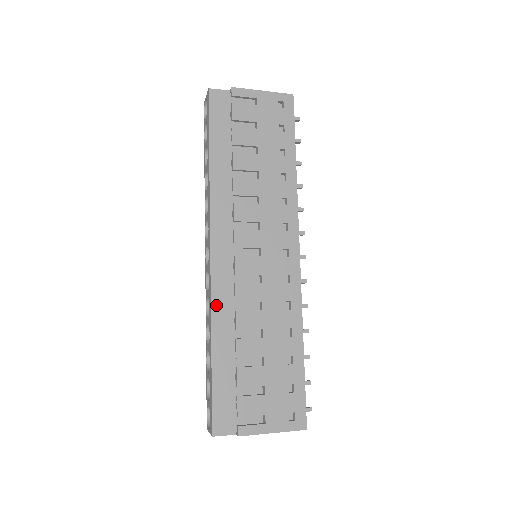
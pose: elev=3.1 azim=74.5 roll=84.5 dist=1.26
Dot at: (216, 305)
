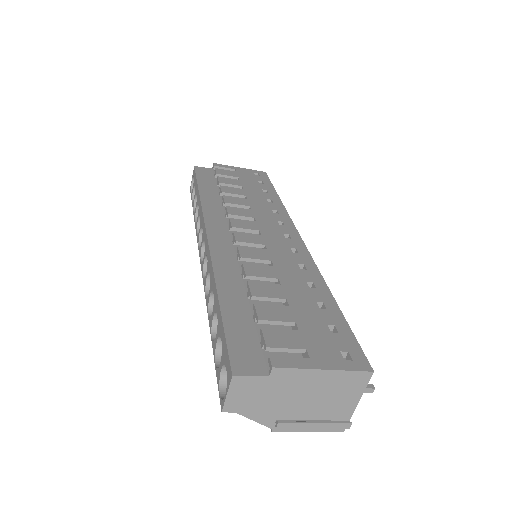
Dot at: (218, 264)
